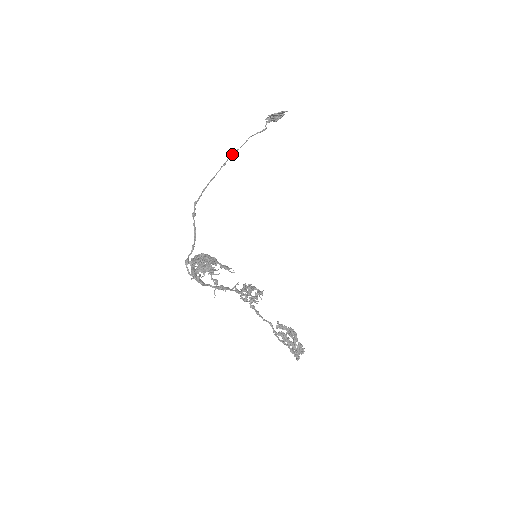
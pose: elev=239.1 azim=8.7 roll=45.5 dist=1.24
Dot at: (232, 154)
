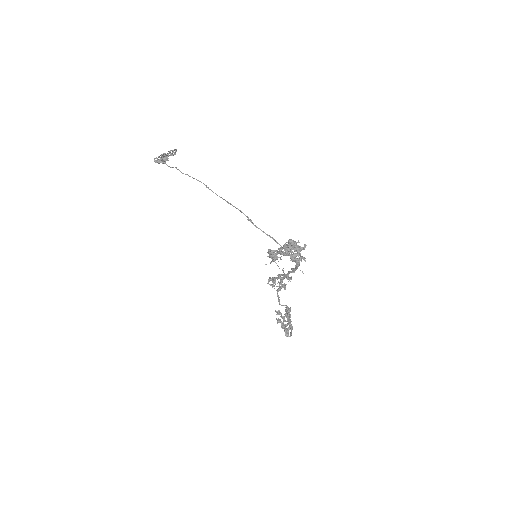
Dot at: occluded
